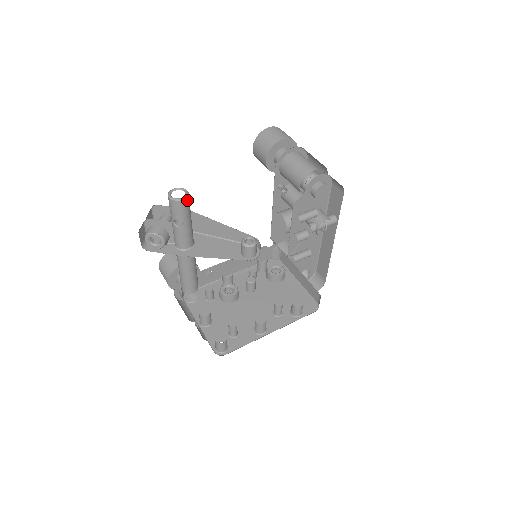
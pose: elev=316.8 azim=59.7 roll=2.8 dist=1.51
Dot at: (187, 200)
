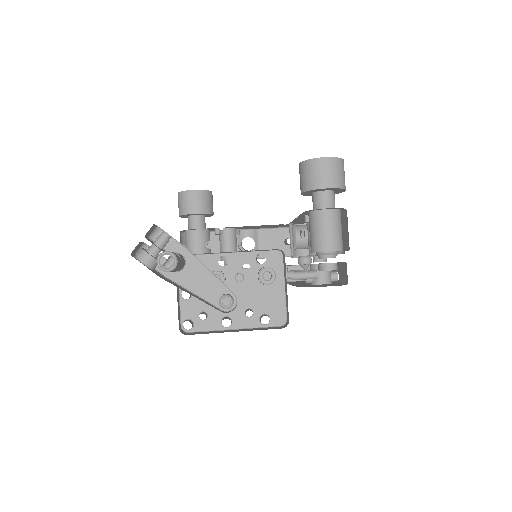
Dot at: (174, 269)
